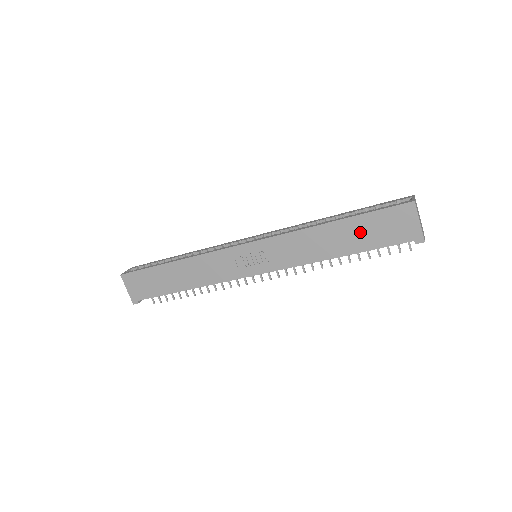
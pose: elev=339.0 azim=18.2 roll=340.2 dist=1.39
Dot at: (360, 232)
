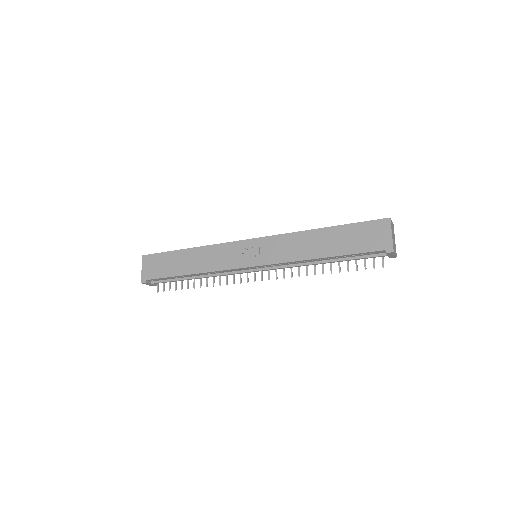
Dot at: (343, 238)
